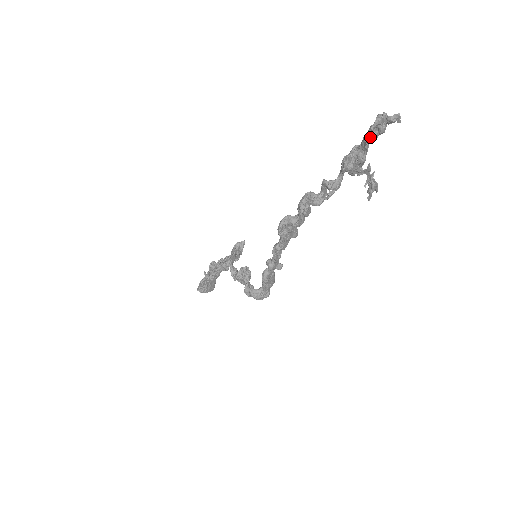
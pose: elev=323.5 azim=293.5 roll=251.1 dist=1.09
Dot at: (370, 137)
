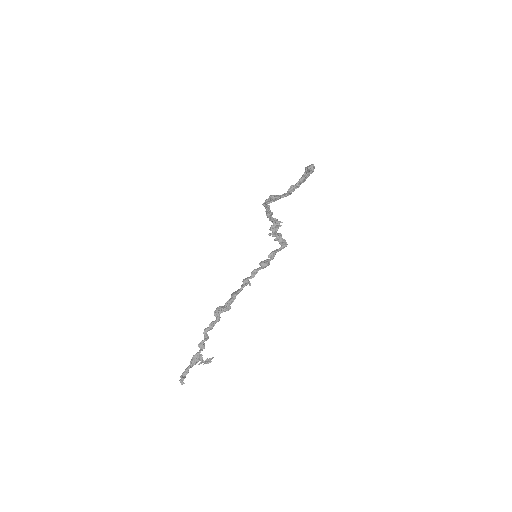
Dot at: (186, 372)
